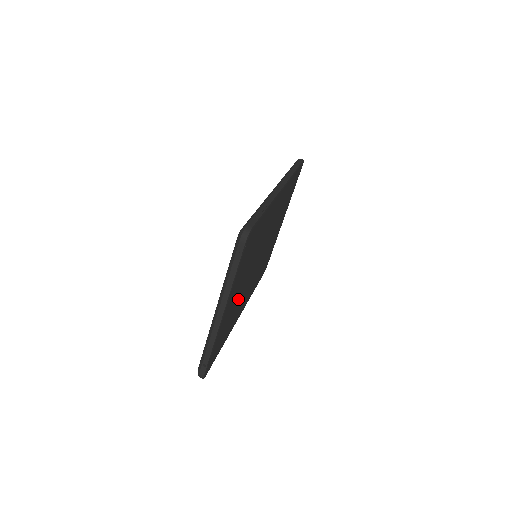
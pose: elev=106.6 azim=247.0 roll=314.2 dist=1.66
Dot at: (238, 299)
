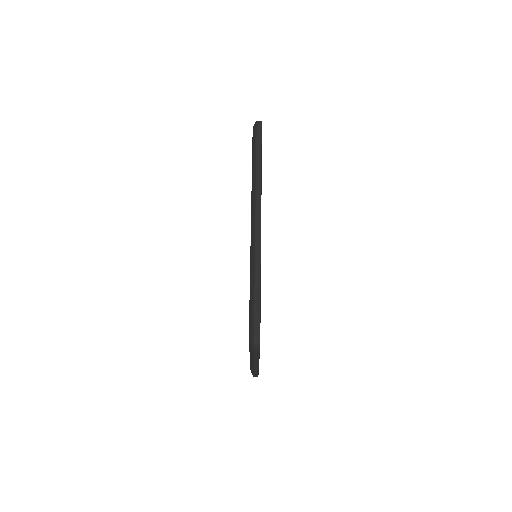
Dot at: occluded
